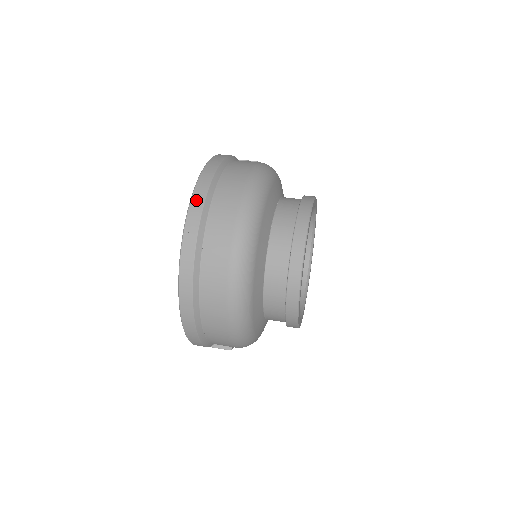
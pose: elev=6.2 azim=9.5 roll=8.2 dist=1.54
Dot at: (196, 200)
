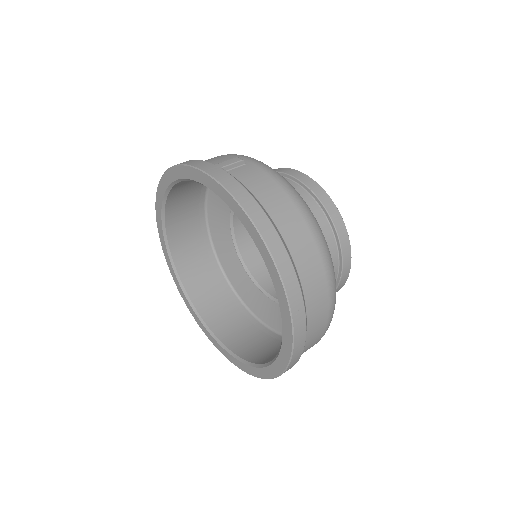
Dot at: (295, 301)
